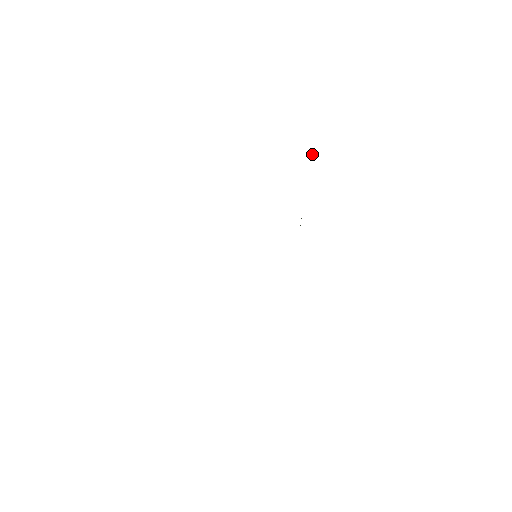
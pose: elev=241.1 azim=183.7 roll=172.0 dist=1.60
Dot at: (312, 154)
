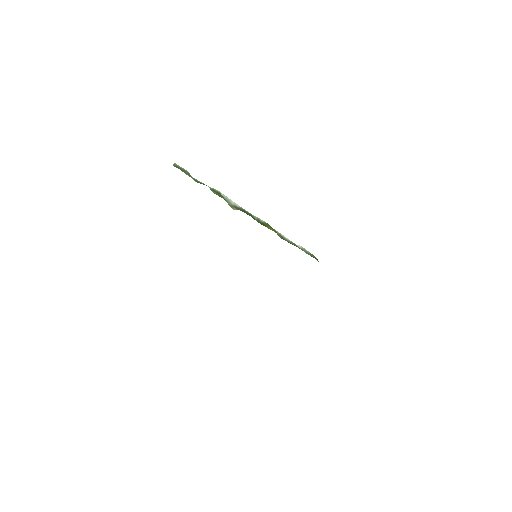
Dot at: (191, 177)
